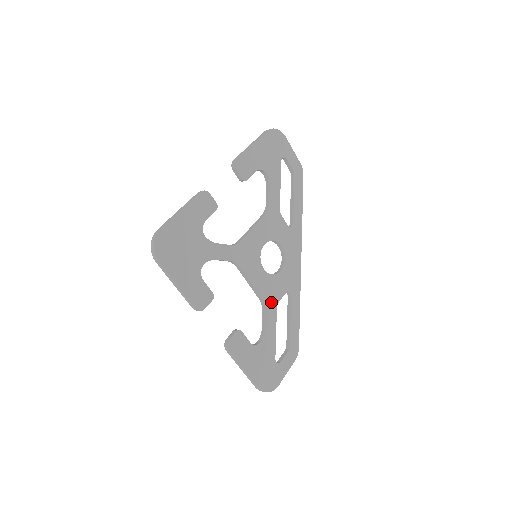
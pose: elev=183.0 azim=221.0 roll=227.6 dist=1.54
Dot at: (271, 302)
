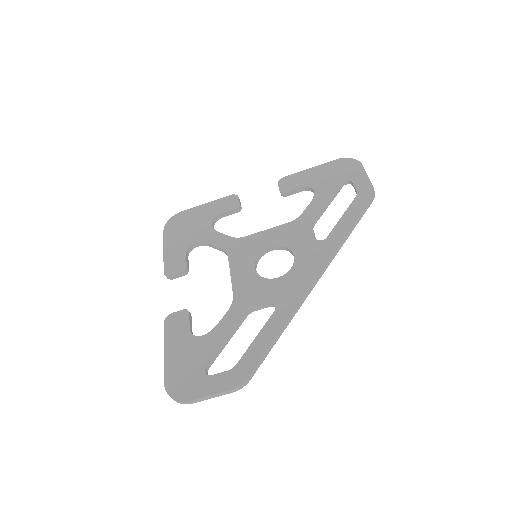
Dot at: (243, 303)
